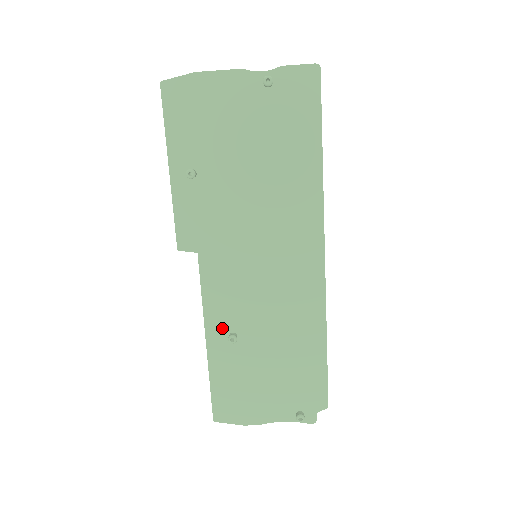
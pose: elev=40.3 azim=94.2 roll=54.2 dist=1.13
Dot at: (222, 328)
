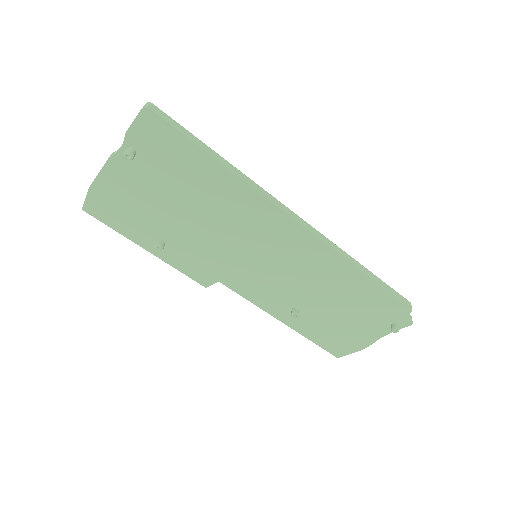
Dot at: (283, 310)
